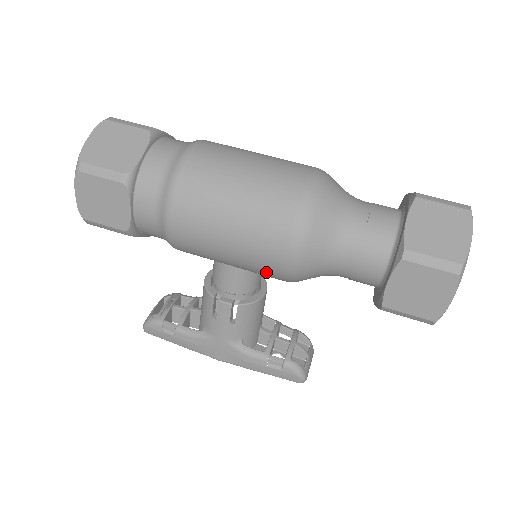
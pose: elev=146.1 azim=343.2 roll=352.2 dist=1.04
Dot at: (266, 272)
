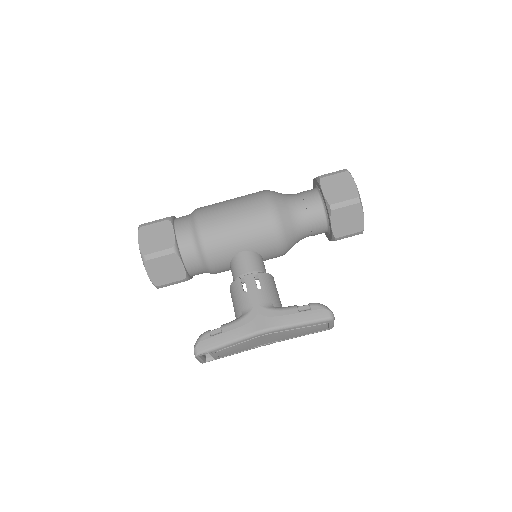
Dot at: (263, 227)
